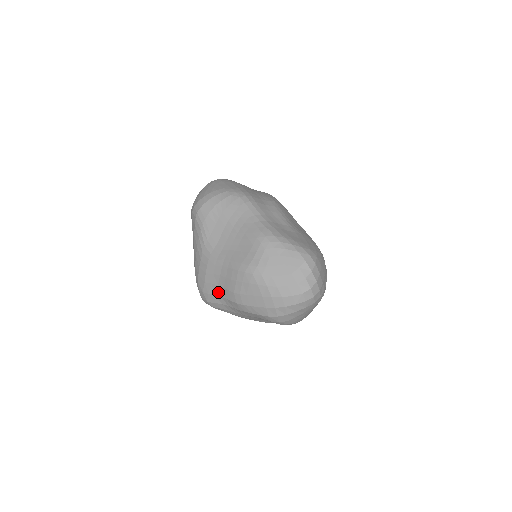
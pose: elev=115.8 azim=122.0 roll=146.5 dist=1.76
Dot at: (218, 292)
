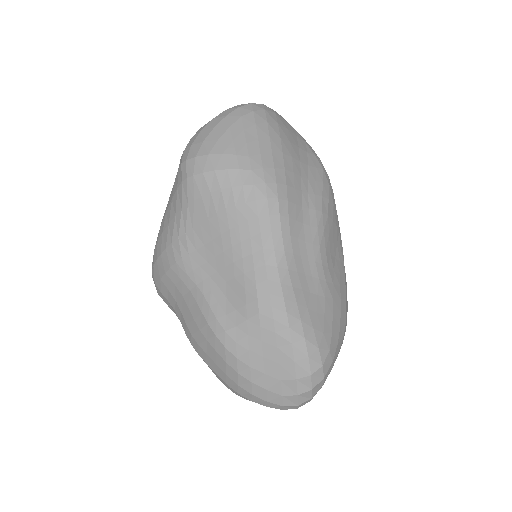
Dot at: (173, 305)
